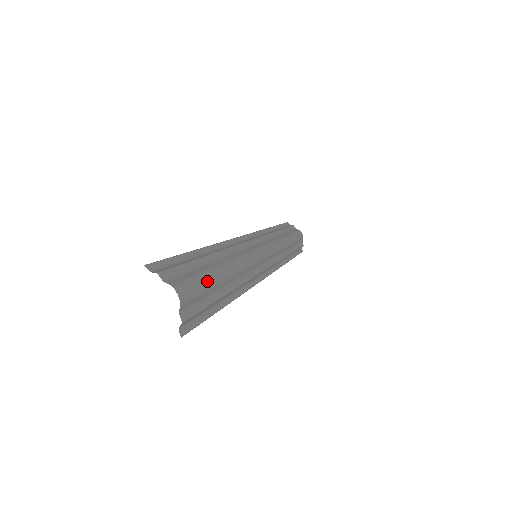
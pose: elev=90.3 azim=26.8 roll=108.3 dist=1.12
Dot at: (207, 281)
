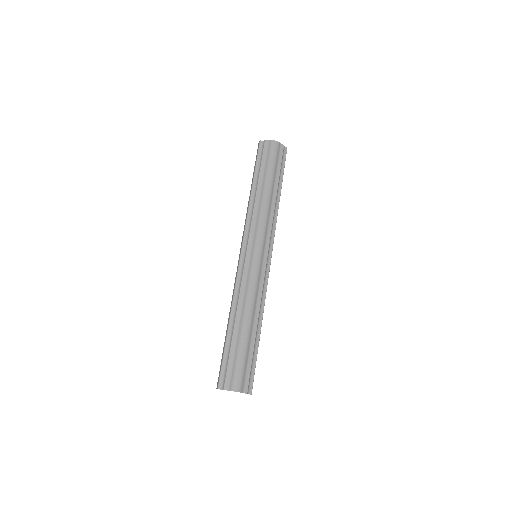
Dot at: (242, 359)
